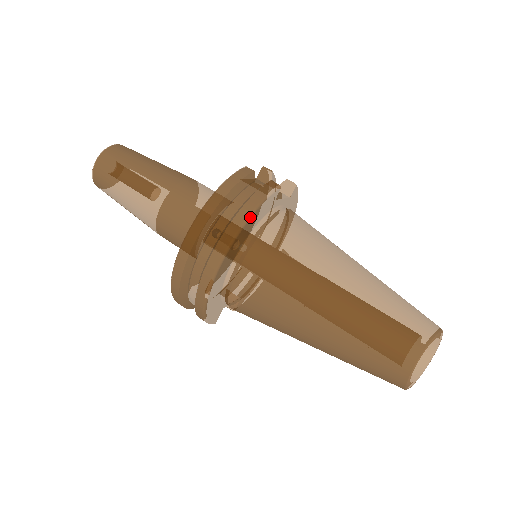
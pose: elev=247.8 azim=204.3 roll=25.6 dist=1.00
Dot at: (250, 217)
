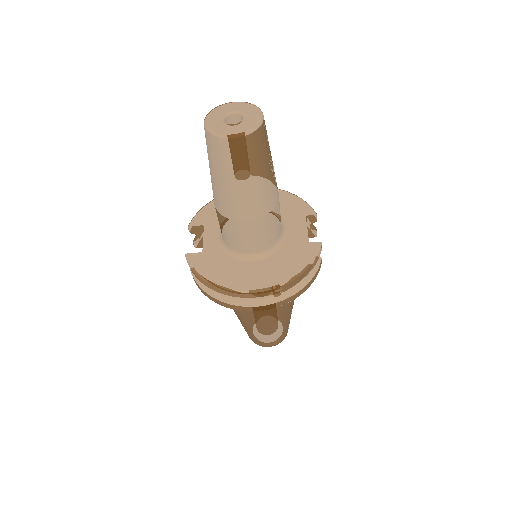
Dot at: occluded
